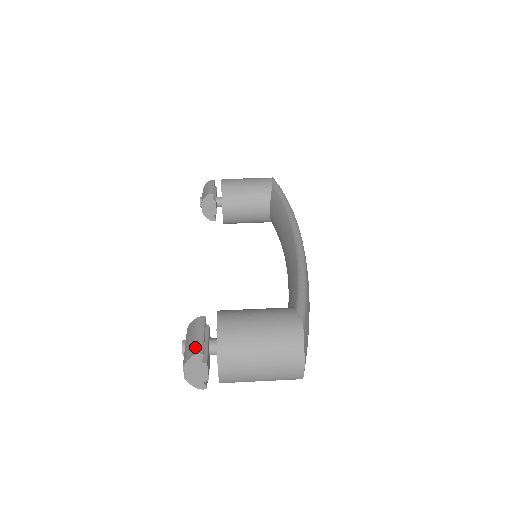
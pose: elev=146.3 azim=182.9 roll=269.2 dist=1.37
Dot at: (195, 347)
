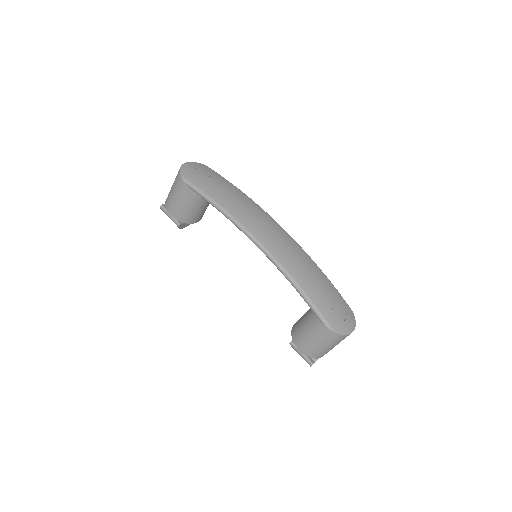
Dot at: occluded
